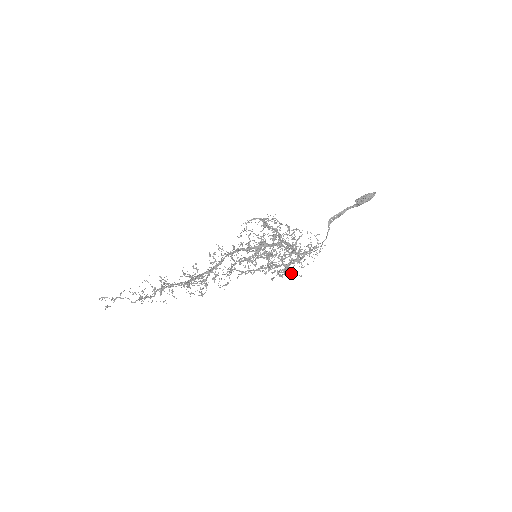
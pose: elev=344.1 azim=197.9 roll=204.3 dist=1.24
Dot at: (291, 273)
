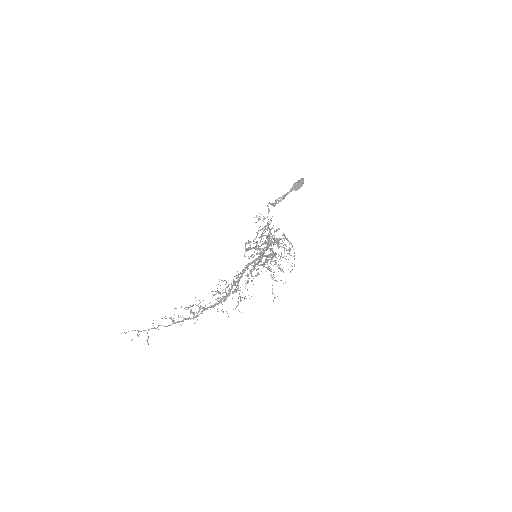
Dot at: occluded
